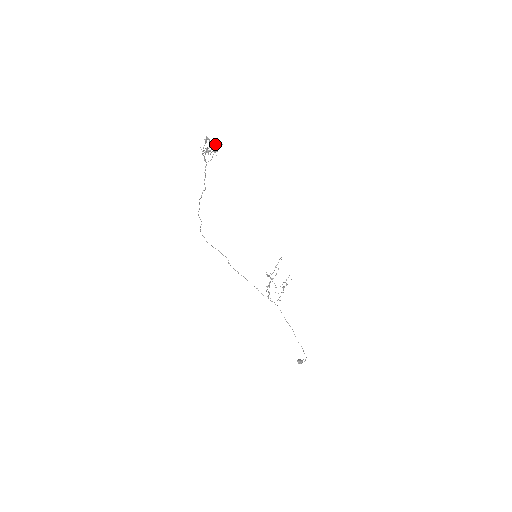
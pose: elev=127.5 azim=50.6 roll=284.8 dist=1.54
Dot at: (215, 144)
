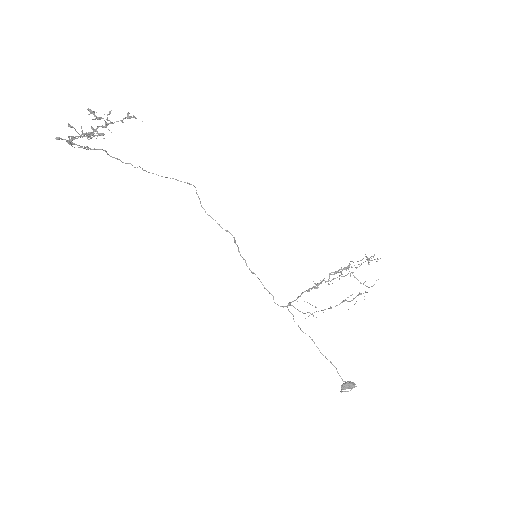
Dot at: (67, 141)
